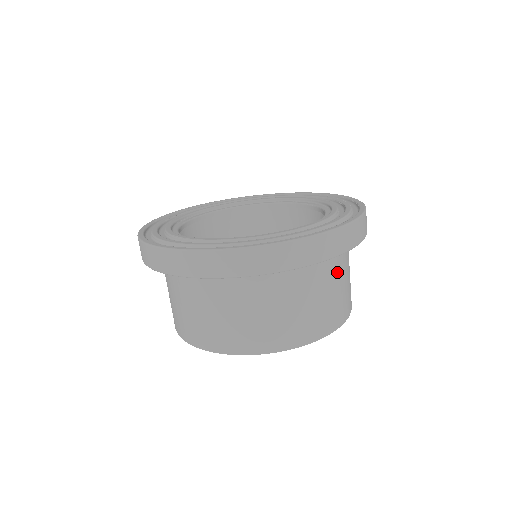
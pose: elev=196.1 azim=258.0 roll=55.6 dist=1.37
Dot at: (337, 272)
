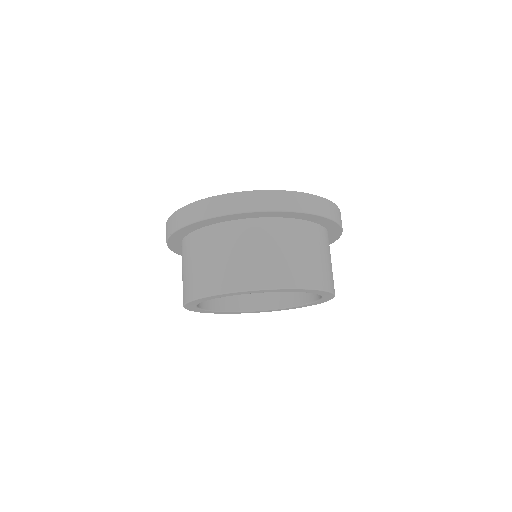
Dot at: occluded
